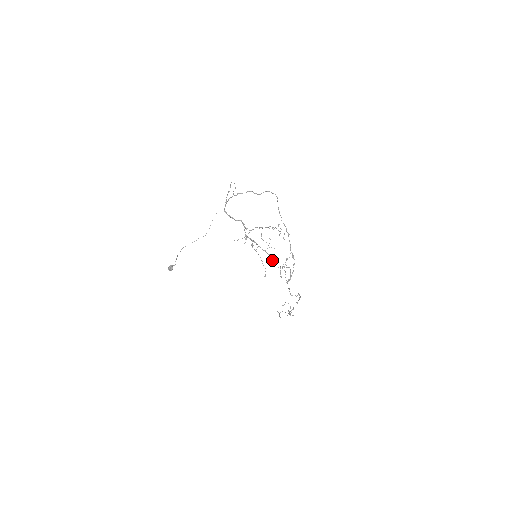
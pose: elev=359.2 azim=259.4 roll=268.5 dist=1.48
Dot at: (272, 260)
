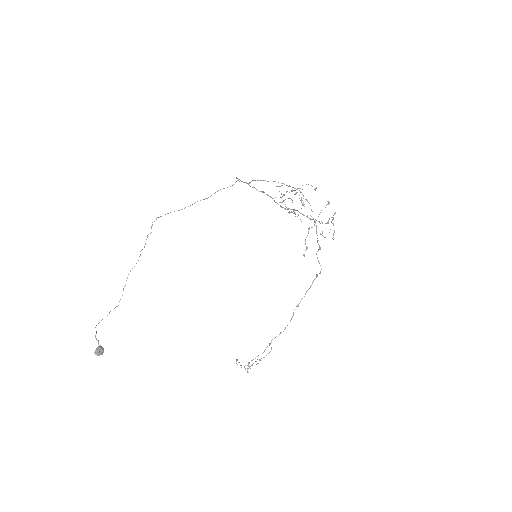
Dot at: occluded
